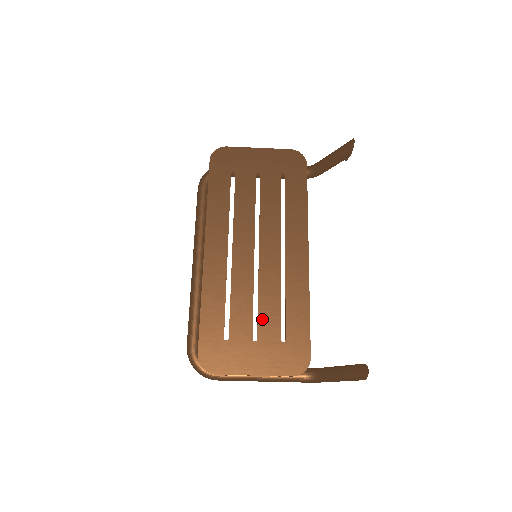
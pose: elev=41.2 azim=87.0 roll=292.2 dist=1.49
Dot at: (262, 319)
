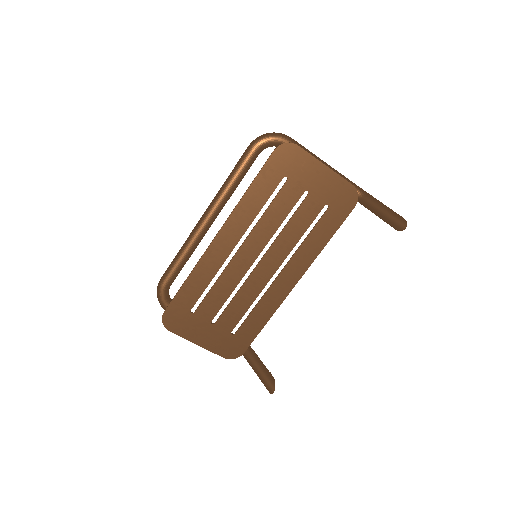
Dot at: (227, 312)
